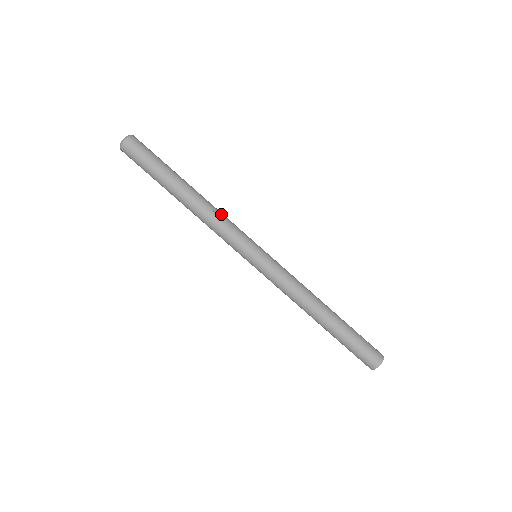
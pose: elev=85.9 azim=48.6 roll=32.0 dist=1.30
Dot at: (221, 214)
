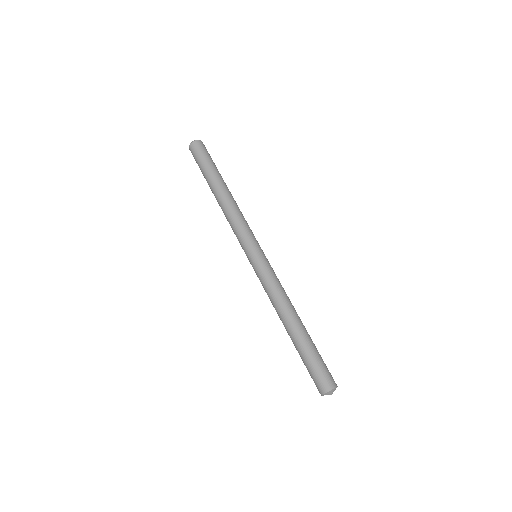
Dot at: (238, 214)
